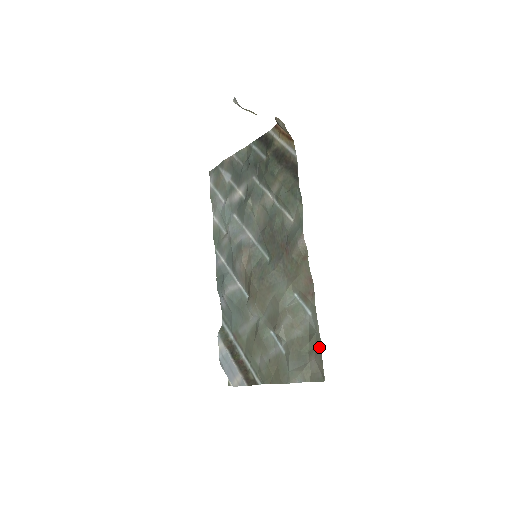
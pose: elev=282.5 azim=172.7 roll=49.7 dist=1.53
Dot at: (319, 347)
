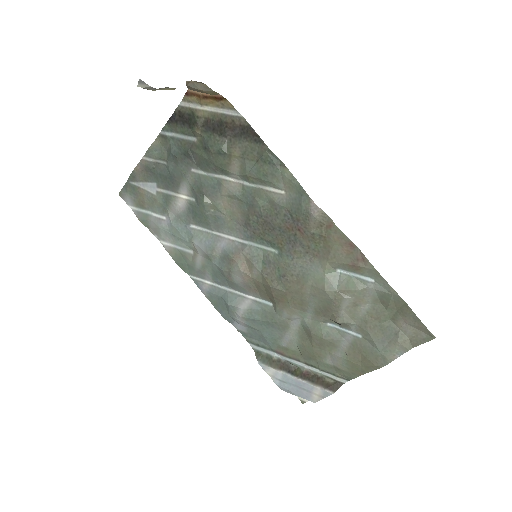
Dot at: (405, 308)
